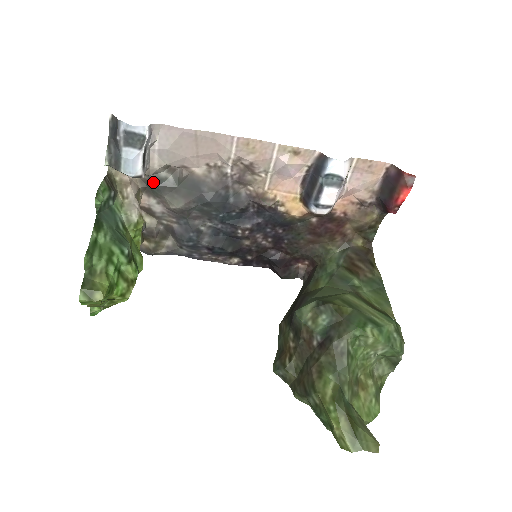
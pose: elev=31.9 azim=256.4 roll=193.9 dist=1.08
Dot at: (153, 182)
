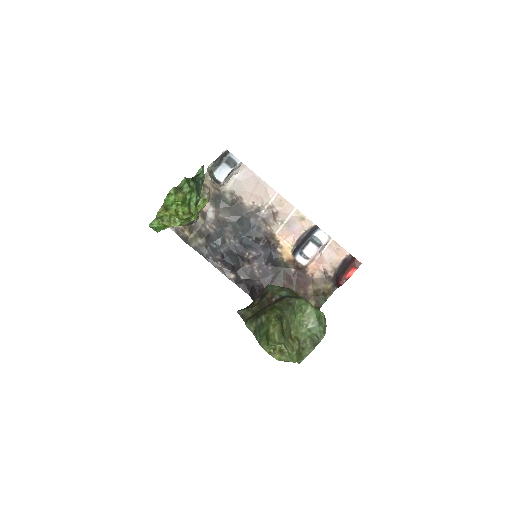
Dot at: (220, 197)
